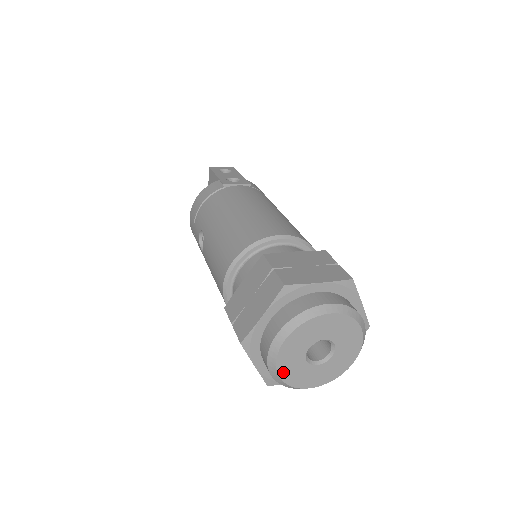
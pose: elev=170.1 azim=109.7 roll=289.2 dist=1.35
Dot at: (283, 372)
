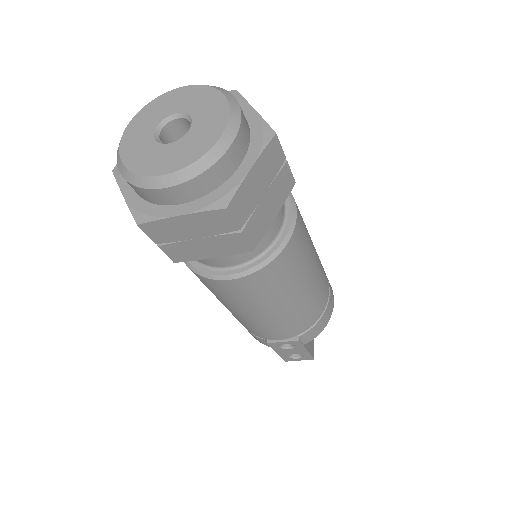
Dot at: (127, 156)
